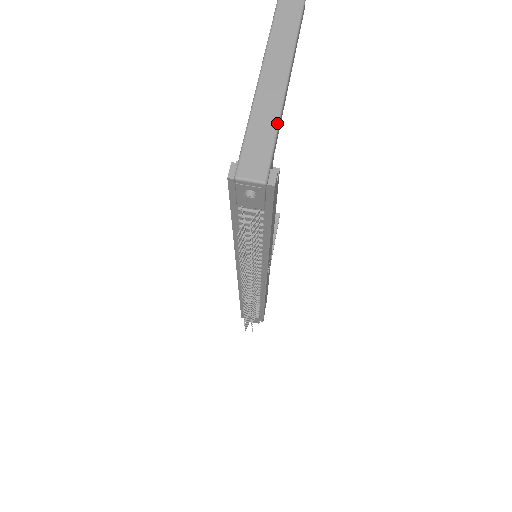
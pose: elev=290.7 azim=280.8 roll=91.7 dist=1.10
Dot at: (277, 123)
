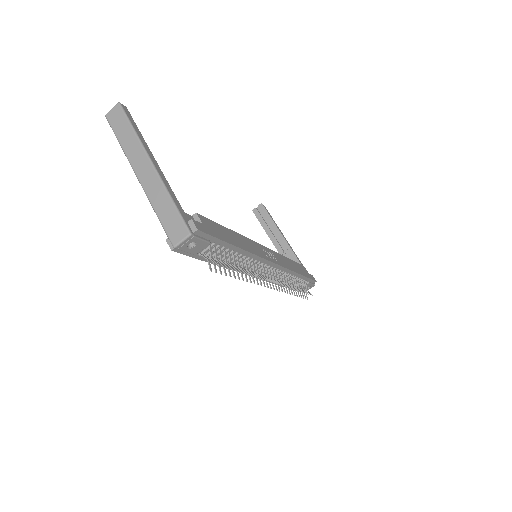
Dot at: (167, 194)
